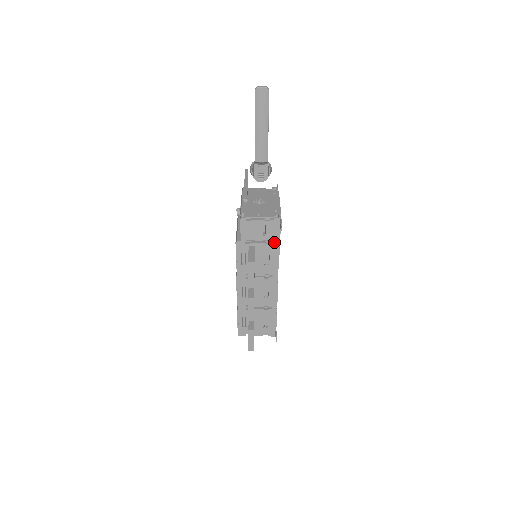
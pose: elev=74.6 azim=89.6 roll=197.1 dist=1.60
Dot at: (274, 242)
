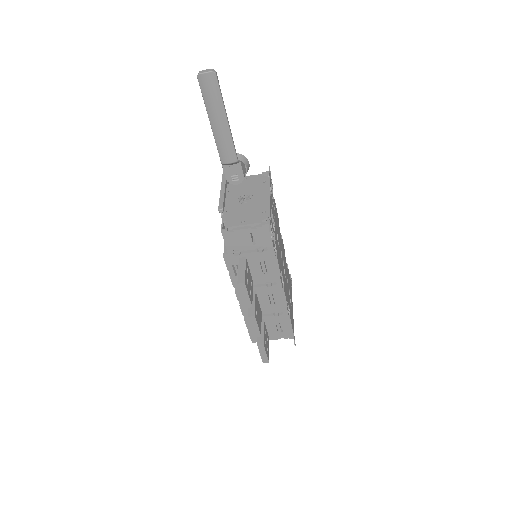
Dot at: (268, 249)
